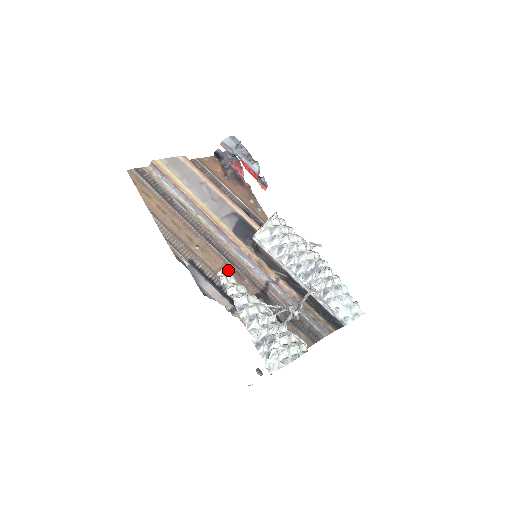
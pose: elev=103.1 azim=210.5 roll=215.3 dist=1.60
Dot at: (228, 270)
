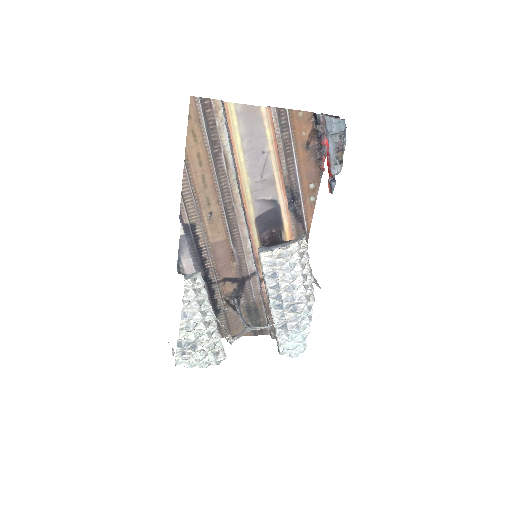
Dot at: (225, 247)
